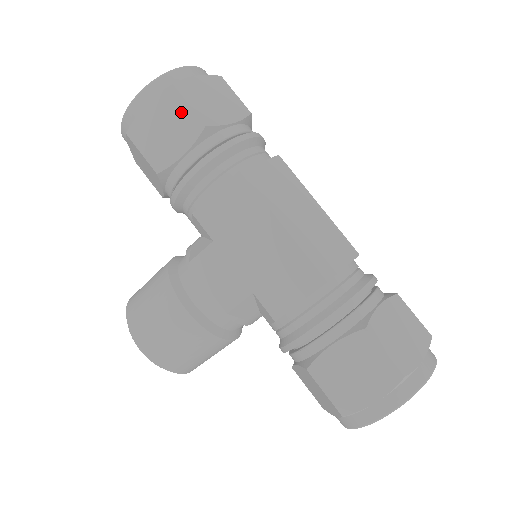
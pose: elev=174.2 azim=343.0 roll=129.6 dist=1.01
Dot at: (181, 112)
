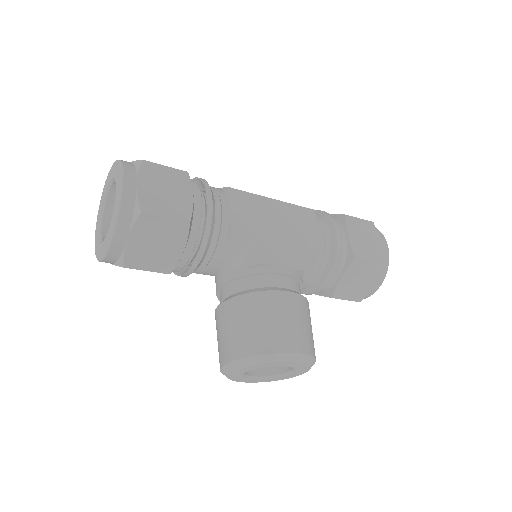
Dot at: (166, 173)
